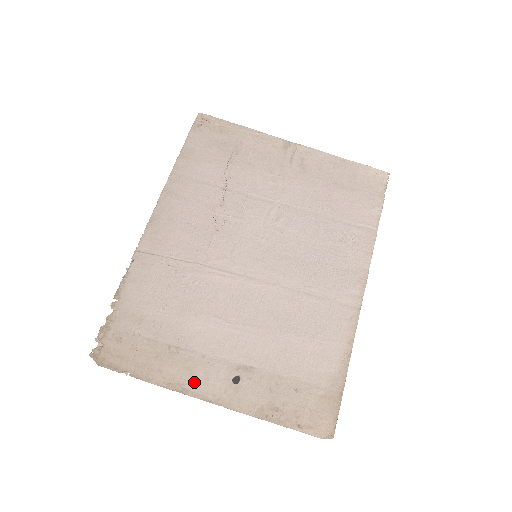
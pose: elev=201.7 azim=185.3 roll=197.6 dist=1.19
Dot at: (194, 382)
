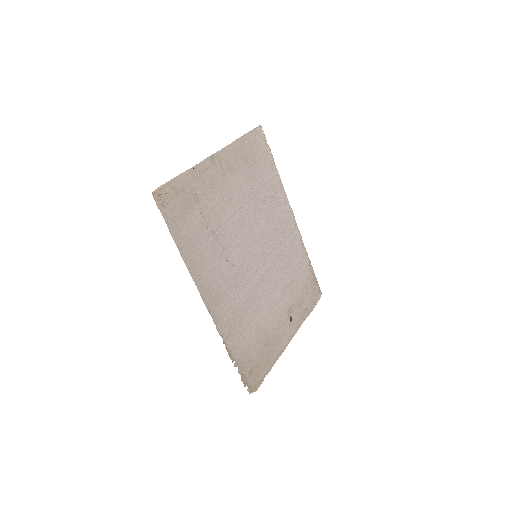
Dot at: (282, 342)
